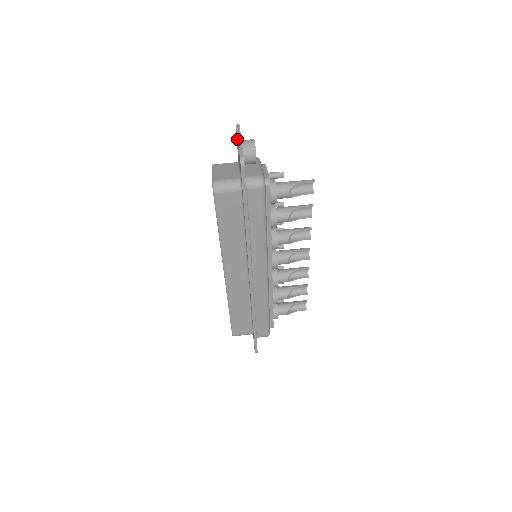
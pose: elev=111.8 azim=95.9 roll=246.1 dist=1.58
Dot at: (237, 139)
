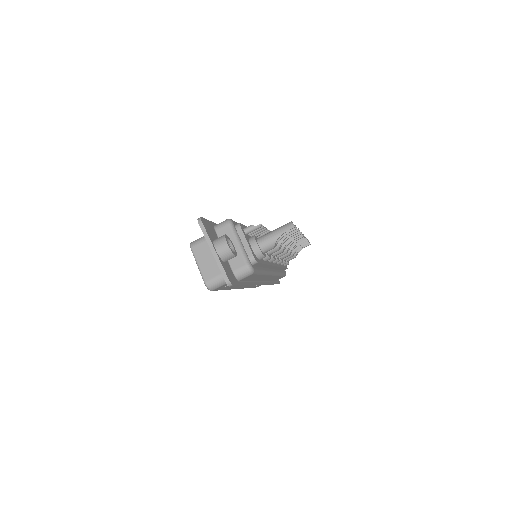
Dot at: (210, 249)
